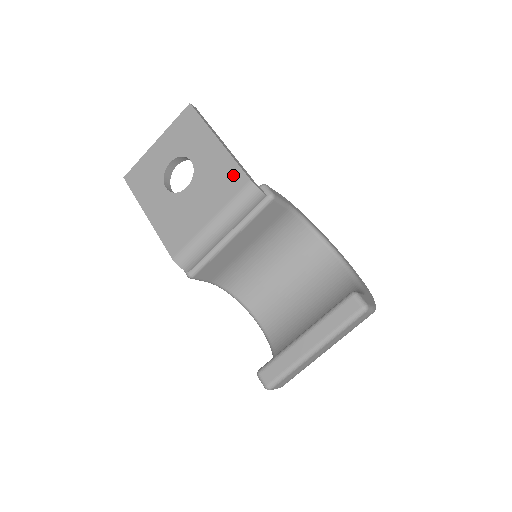
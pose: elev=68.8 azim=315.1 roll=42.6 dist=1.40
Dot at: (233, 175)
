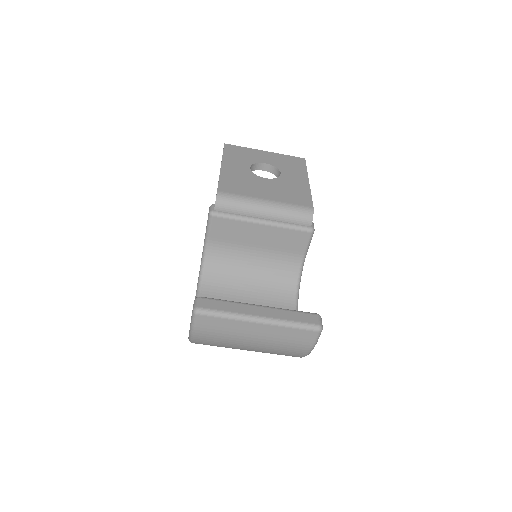
Dot at: (304, 198)
